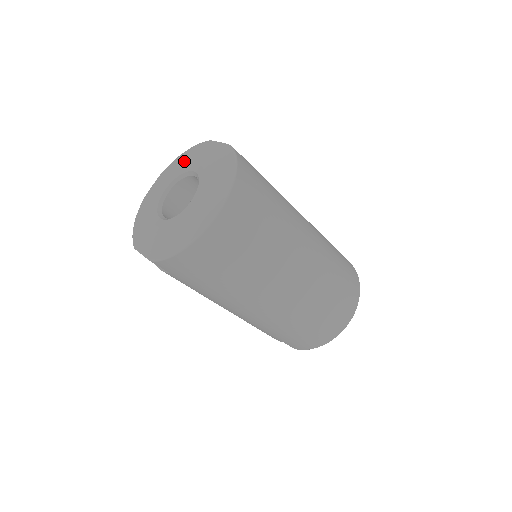
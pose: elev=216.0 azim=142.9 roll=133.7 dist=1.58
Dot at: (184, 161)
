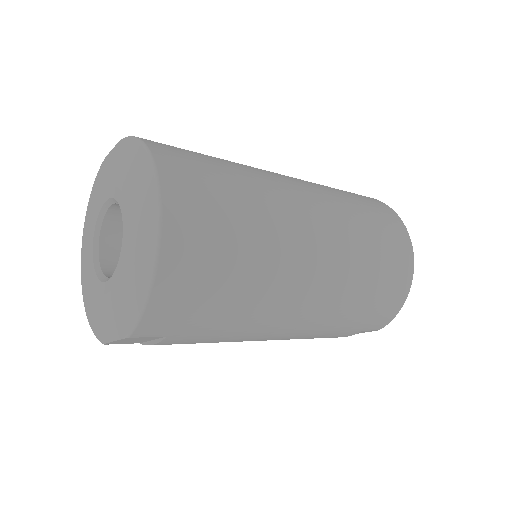
Dot at: (92, 206)
